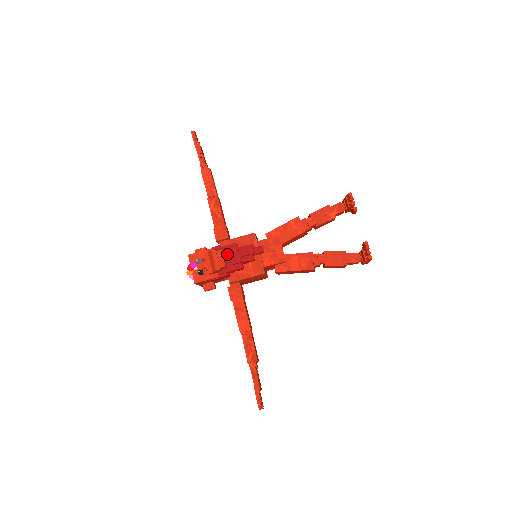
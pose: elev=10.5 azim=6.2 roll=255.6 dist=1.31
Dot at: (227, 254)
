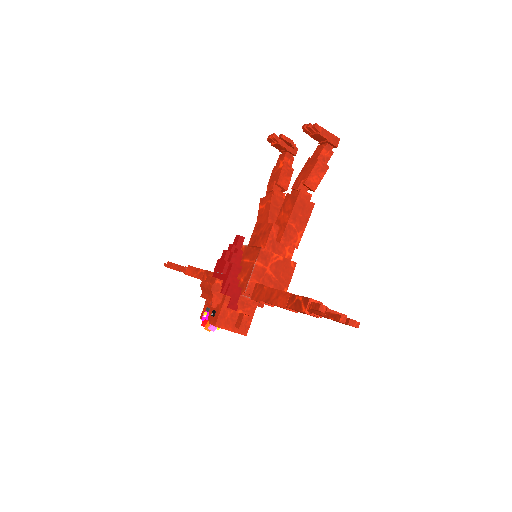
Dot at: (218, 275)
